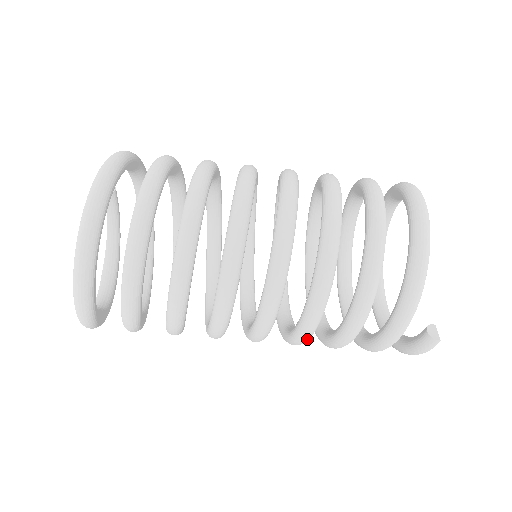
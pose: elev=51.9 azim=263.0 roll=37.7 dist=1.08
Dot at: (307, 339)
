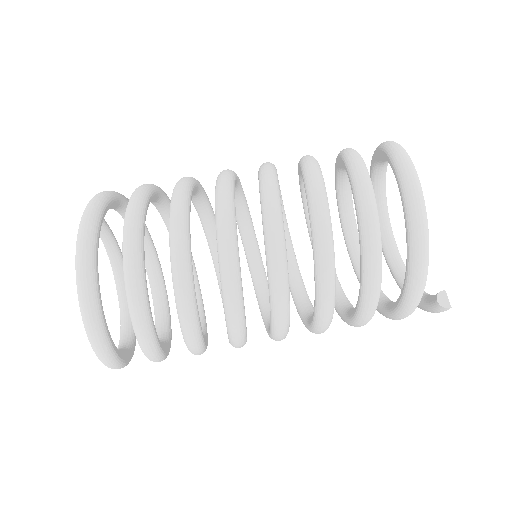
Dot at: (323, 332)
